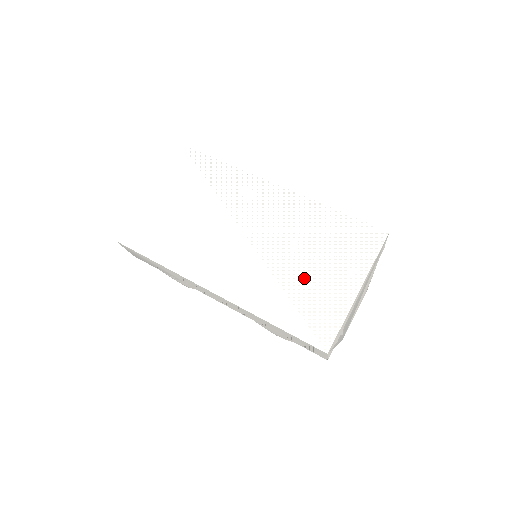
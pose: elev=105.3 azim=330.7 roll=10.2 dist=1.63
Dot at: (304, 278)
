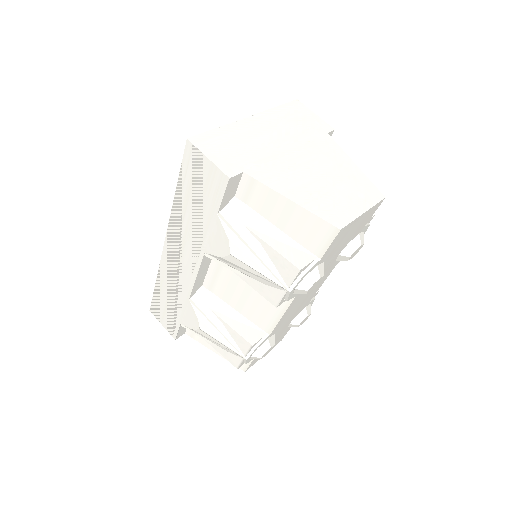
Dot at: occluded
